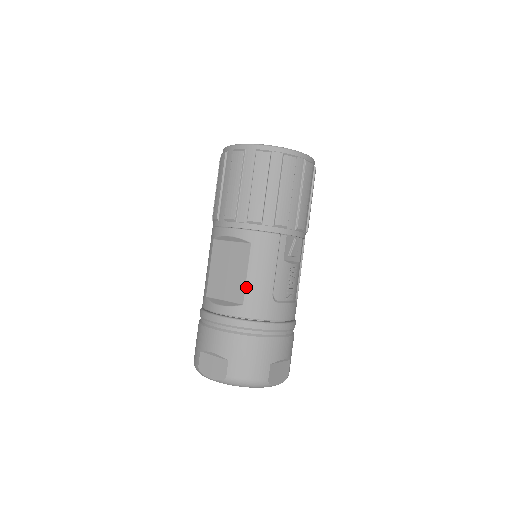
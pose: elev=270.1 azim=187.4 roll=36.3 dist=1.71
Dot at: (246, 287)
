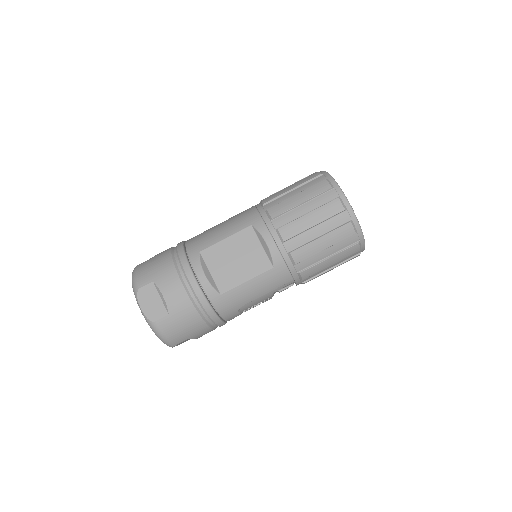
Dot at: (236, 287)
